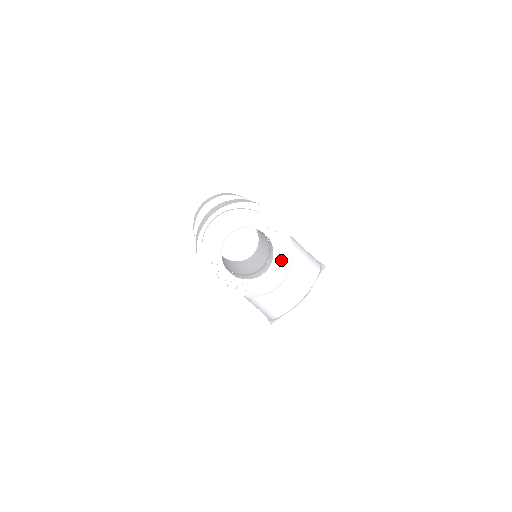
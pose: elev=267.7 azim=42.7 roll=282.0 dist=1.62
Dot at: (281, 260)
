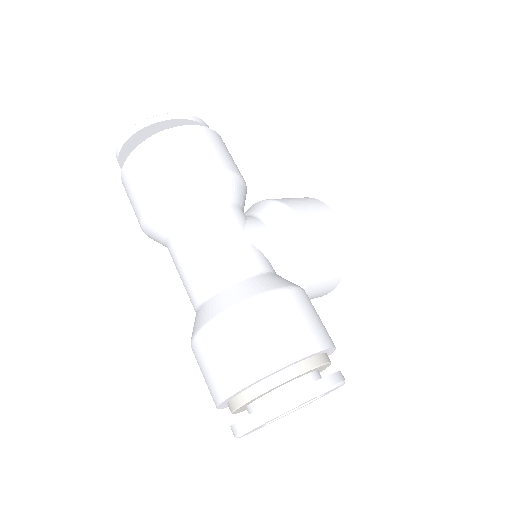
Dot at: occluded
